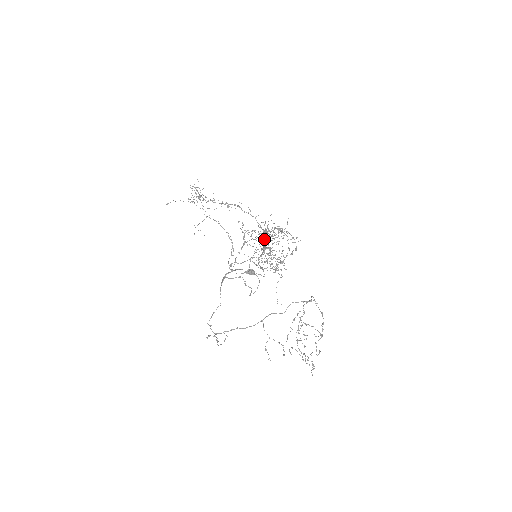
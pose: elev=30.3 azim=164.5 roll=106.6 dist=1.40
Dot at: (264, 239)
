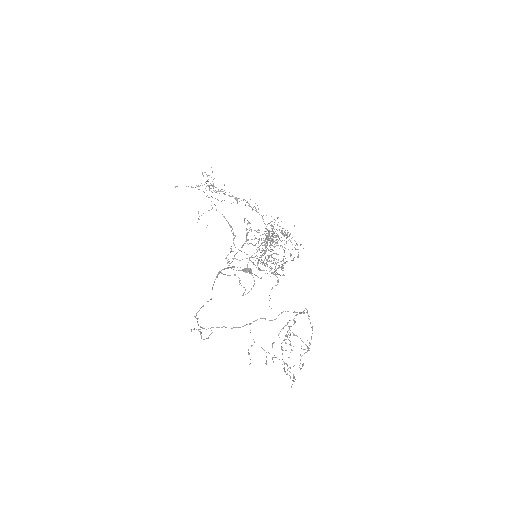
Dot at: (267, 240)
